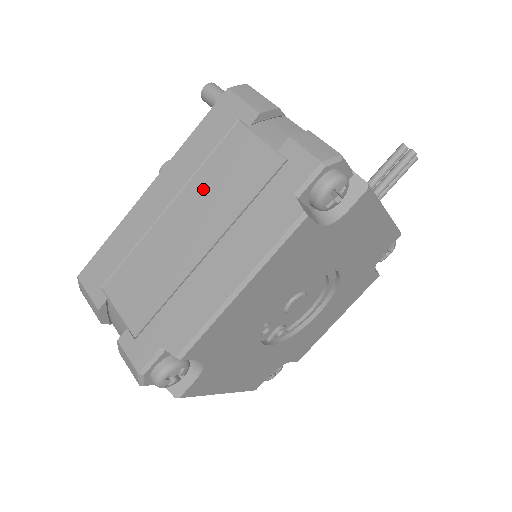
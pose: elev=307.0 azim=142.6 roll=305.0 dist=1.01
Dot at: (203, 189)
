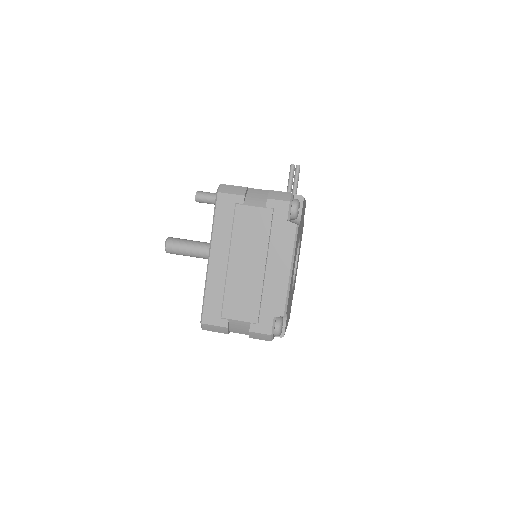
Dot at: (241, 243)
